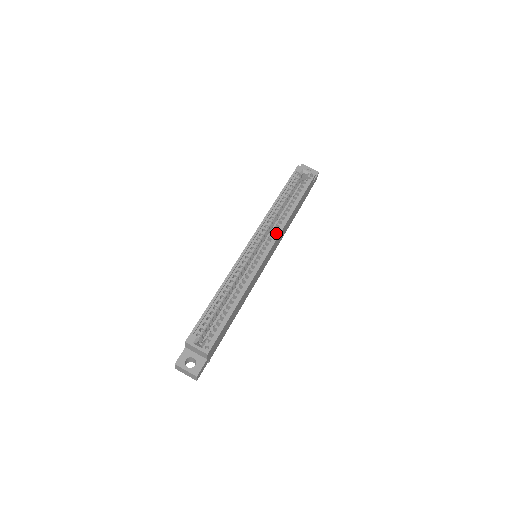
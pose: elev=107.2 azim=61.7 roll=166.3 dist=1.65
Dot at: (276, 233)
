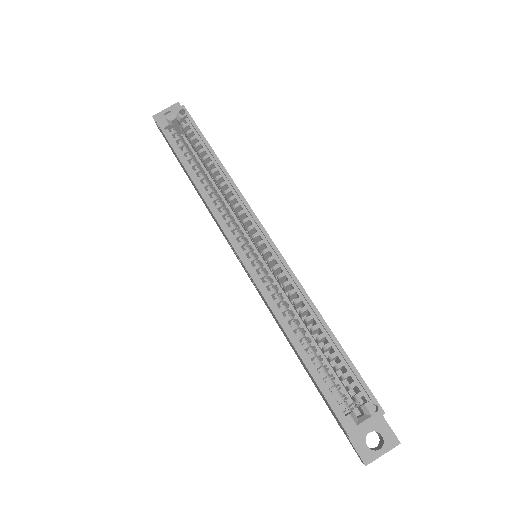
Dot at: (243, 209)
